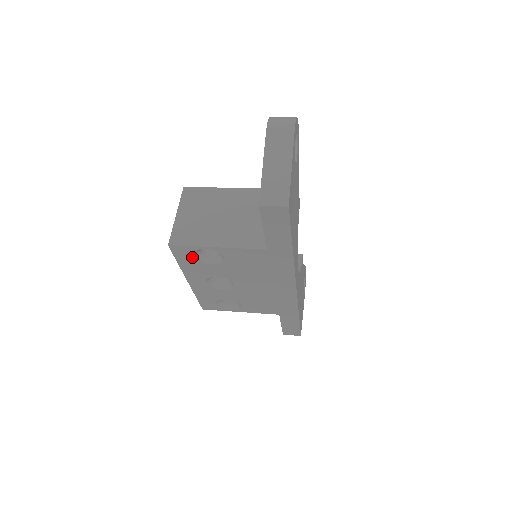
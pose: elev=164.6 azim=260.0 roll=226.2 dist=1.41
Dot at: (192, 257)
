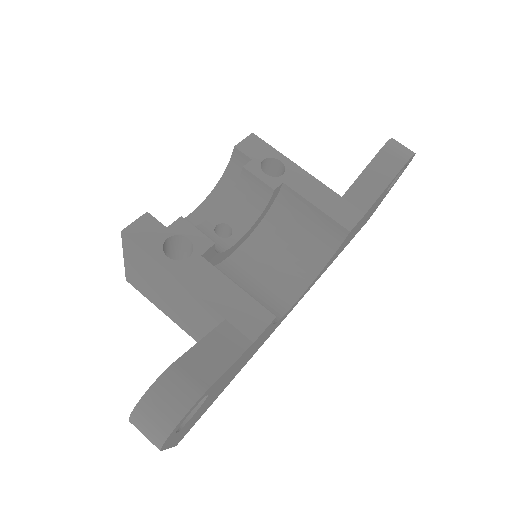
Dot at: occluded
